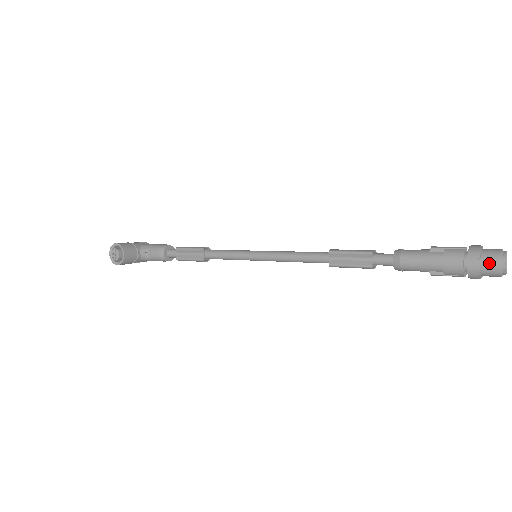
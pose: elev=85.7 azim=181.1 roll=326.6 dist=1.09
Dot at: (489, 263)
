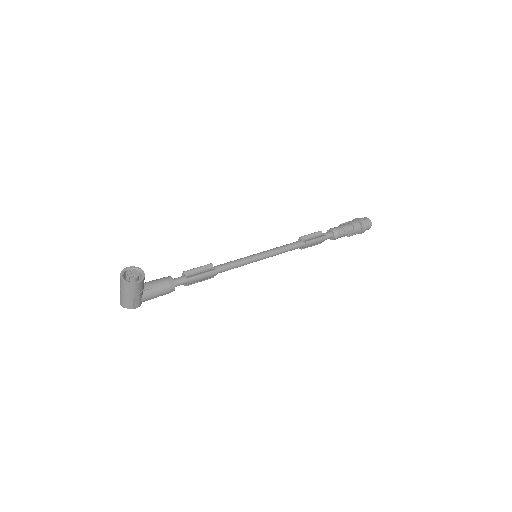
Dot at: (365, 219)
